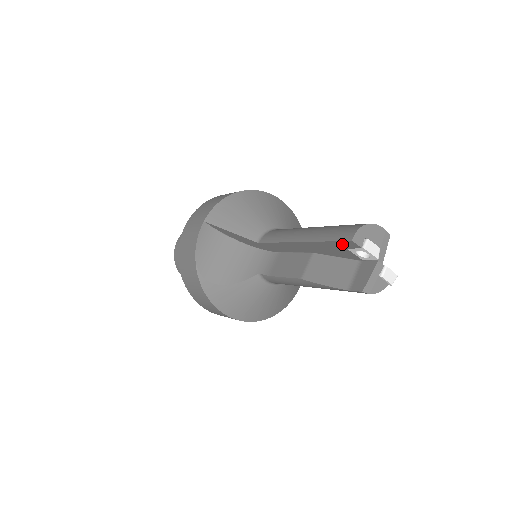
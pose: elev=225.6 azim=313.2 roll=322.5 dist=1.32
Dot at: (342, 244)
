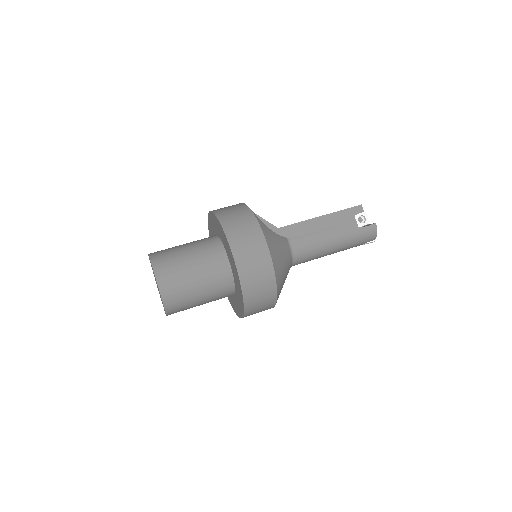
Dot at: (353, 210)
